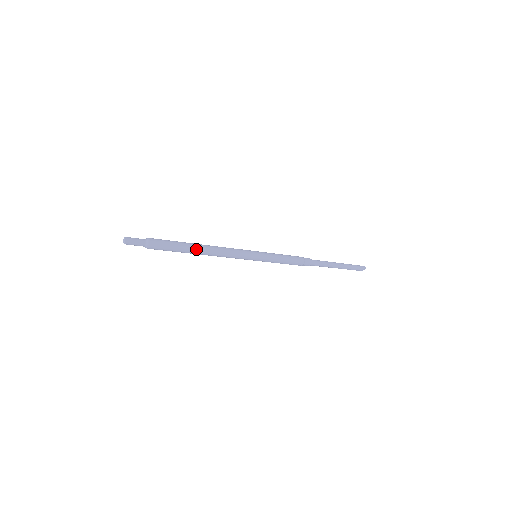
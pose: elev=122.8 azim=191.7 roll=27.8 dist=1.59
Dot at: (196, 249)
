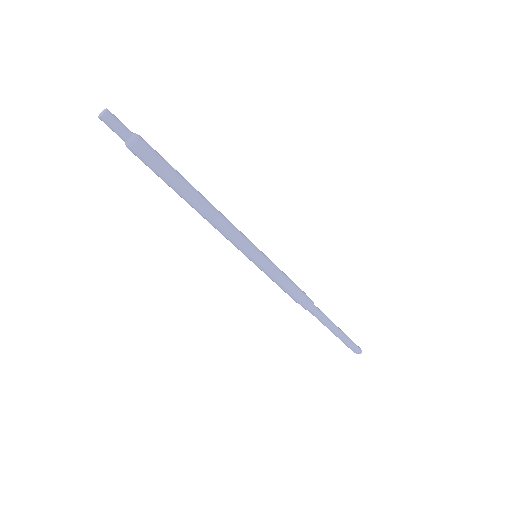
Dot at: (192, 193)
